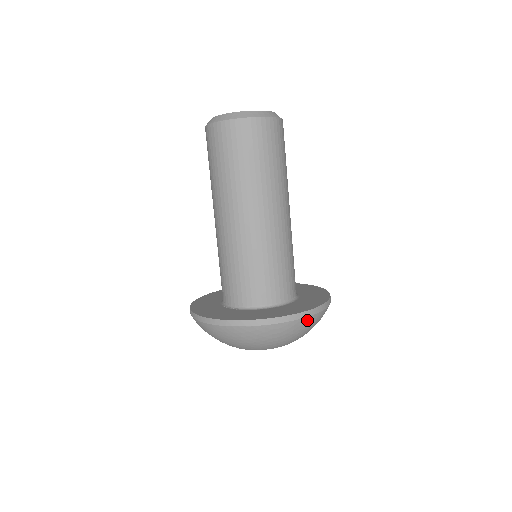
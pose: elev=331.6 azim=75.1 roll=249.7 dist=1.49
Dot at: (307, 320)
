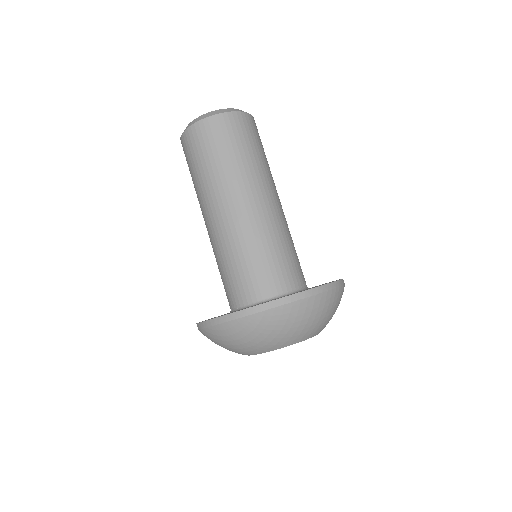
Dot at: (343, 289)
